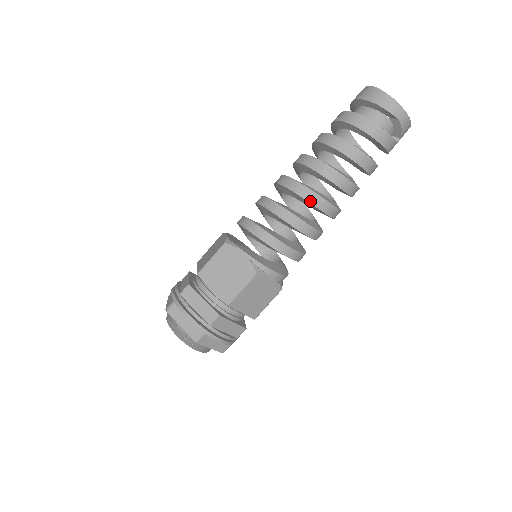
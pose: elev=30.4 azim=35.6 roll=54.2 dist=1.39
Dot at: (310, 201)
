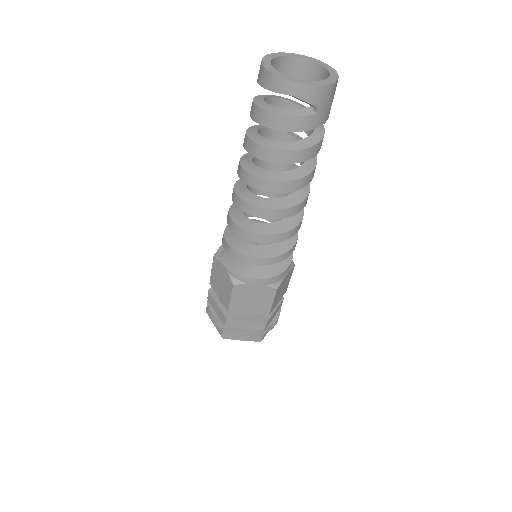
Dot at: (247, 212)
